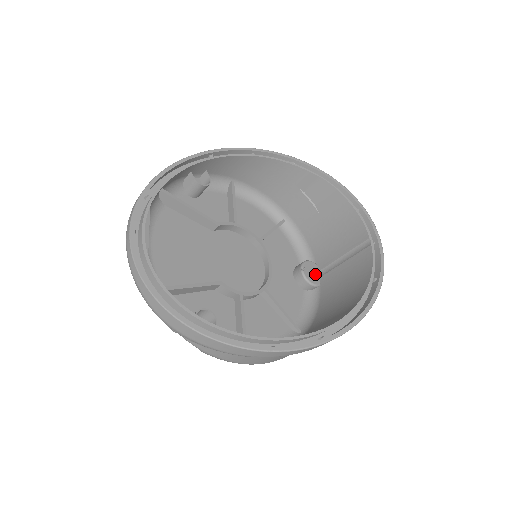
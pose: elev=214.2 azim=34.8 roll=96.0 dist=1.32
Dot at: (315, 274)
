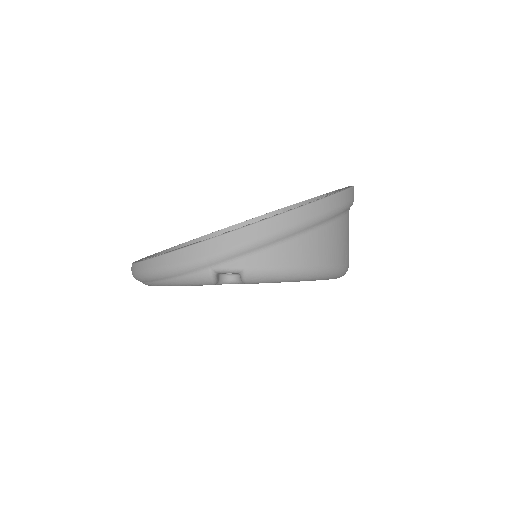
Dot at: occluded
